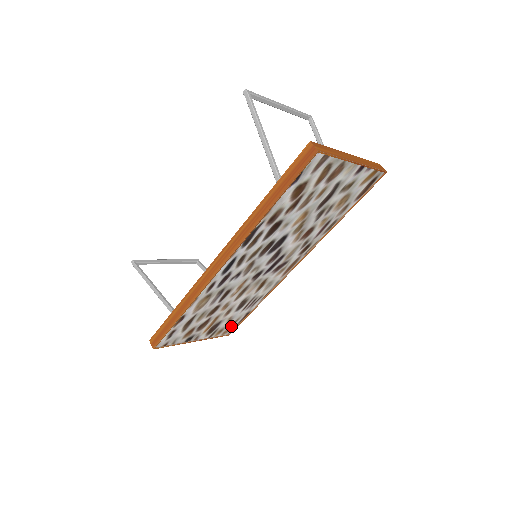
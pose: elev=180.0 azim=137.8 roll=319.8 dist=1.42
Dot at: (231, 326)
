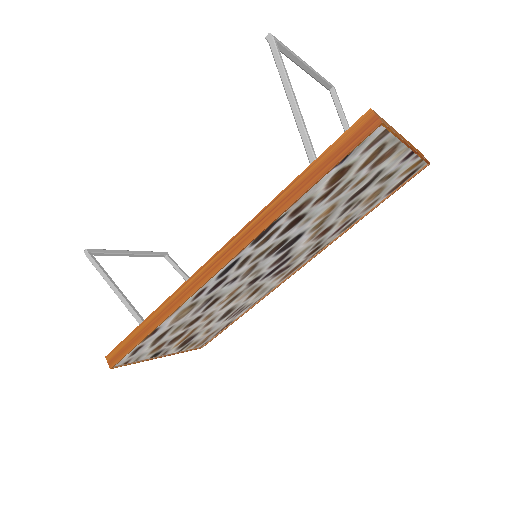
Dot at: (207, 338)
